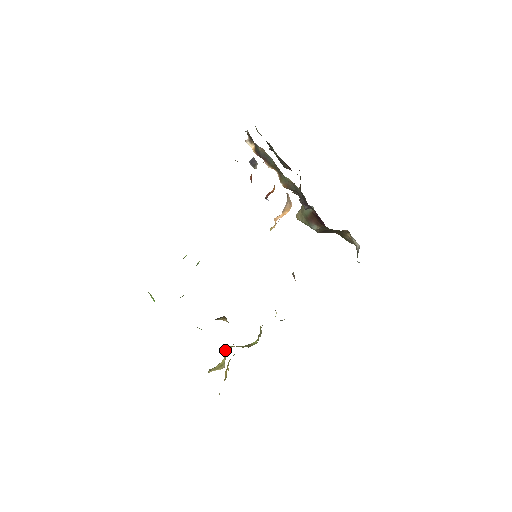
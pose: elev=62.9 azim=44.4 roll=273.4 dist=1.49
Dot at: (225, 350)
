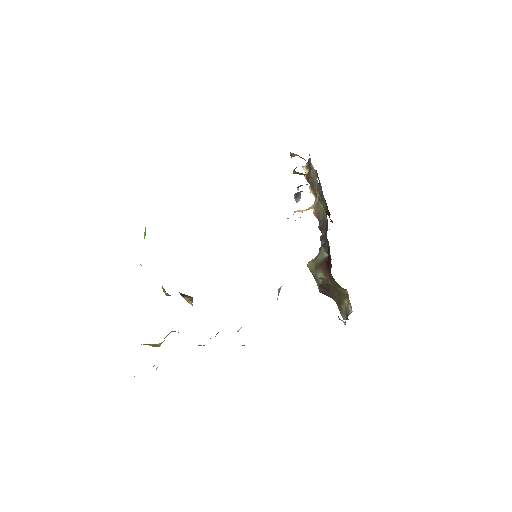
Dot at: (171, 331)
